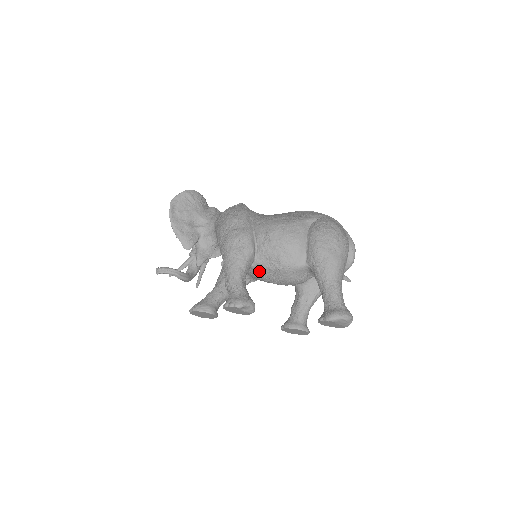
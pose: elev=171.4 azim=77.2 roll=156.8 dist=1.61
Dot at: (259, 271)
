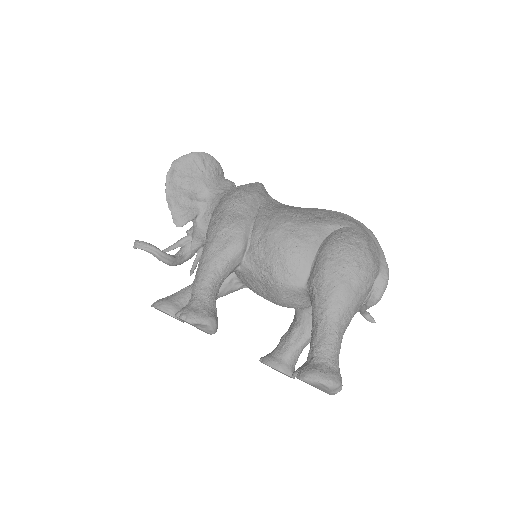
Dot at: (247, 278)
